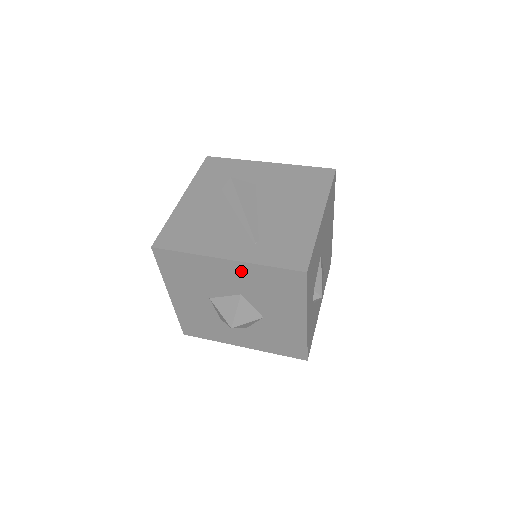
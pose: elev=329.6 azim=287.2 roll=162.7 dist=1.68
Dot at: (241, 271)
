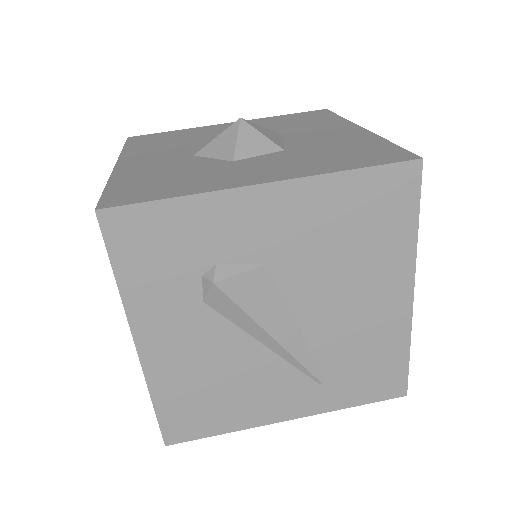
Dot at: occluded
